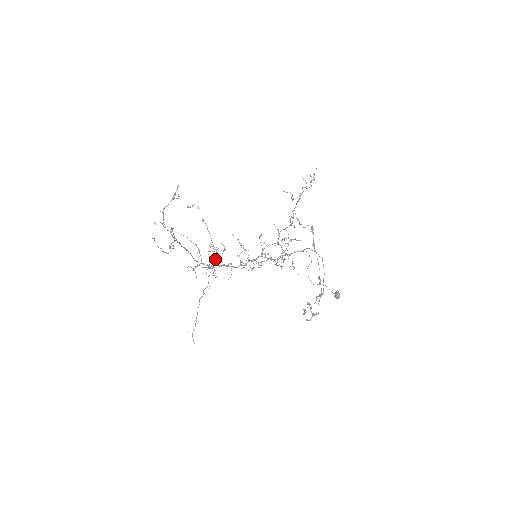
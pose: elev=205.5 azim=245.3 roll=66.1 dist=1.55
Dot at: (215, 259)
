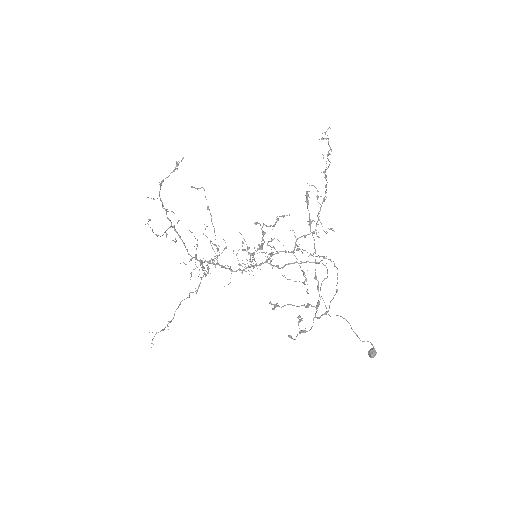
Dot at: occluded
